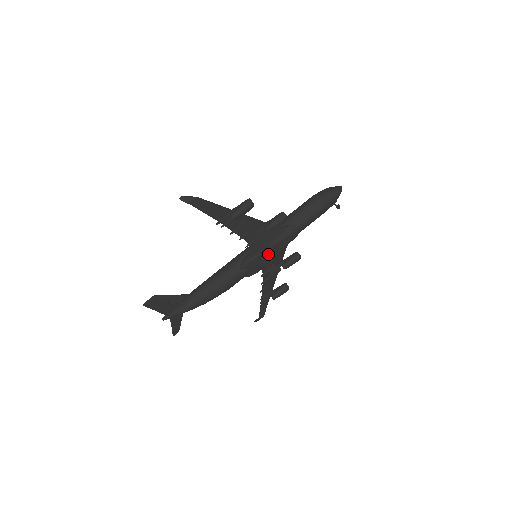
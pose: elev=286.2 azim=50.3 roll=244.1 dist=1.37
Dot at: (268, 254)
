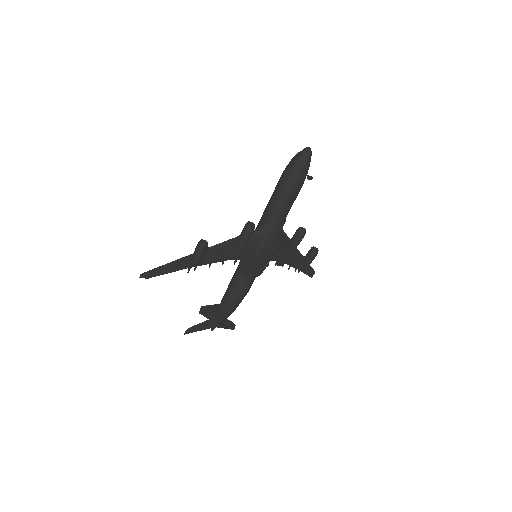
Dot at: (263, 254)
